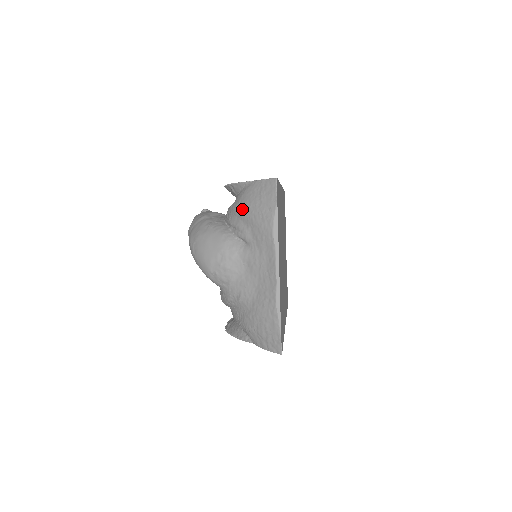
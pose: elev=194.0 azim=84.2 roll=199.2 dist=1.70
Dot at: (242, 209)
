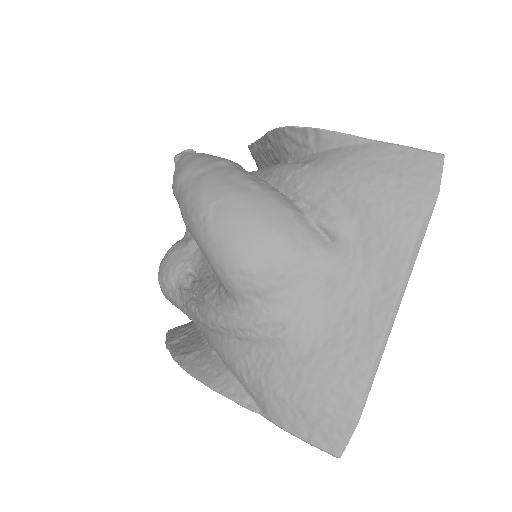
Dot at: (348, 180)
